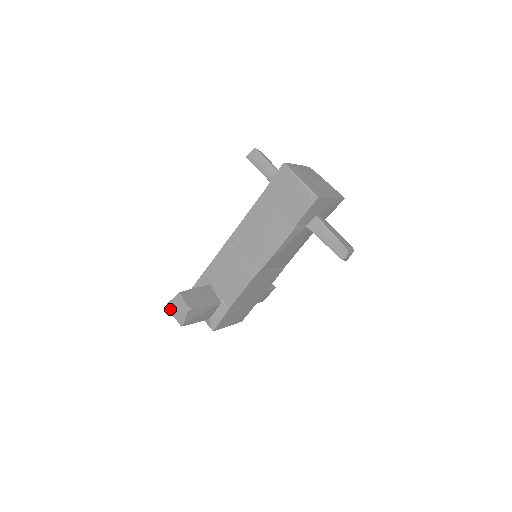
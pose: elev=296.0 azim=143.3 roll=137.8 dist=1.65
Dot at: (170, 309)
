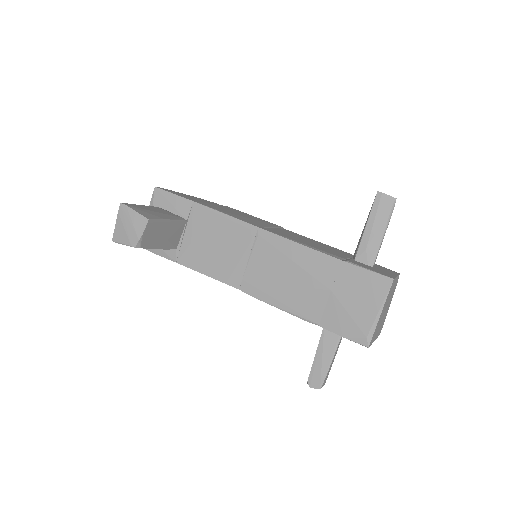
Dot at: (121, 213)
